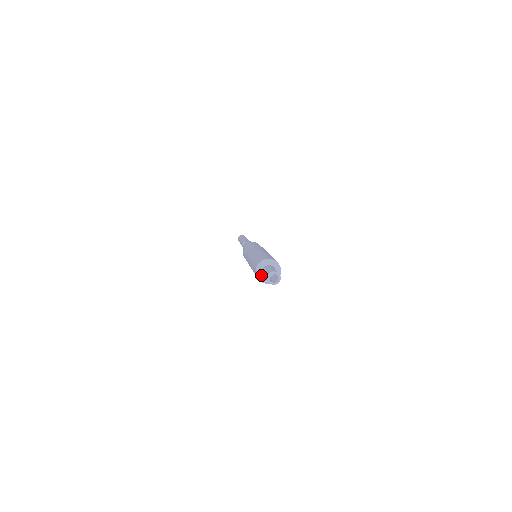
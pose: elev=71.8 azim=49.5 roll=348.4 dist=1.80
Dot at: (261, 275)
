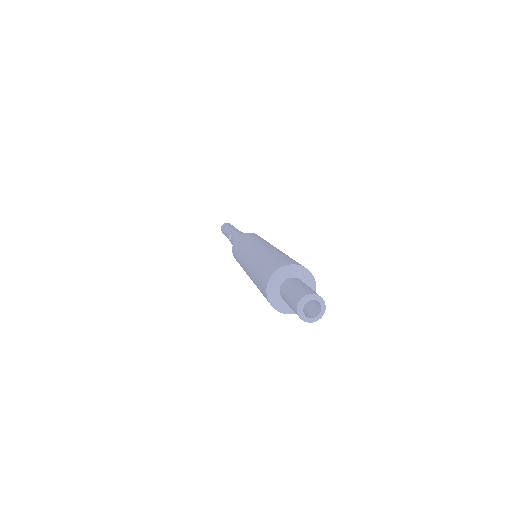
Dot at: (282, 304)
